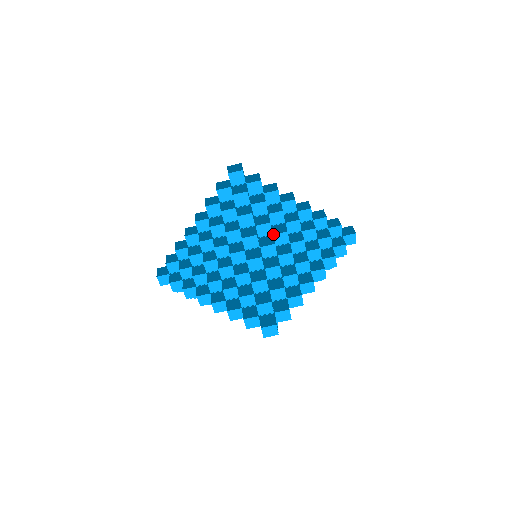
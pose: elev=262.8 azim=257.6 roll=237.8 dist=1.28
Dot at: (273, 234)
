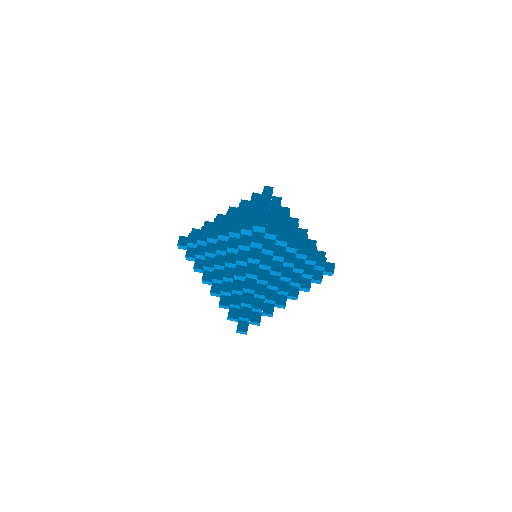
Dot at: (270, 270)
